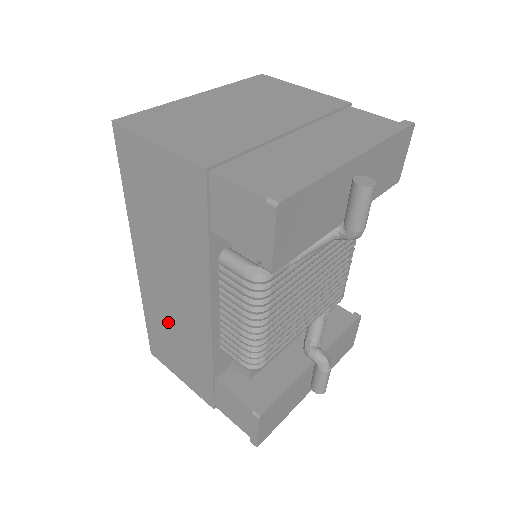
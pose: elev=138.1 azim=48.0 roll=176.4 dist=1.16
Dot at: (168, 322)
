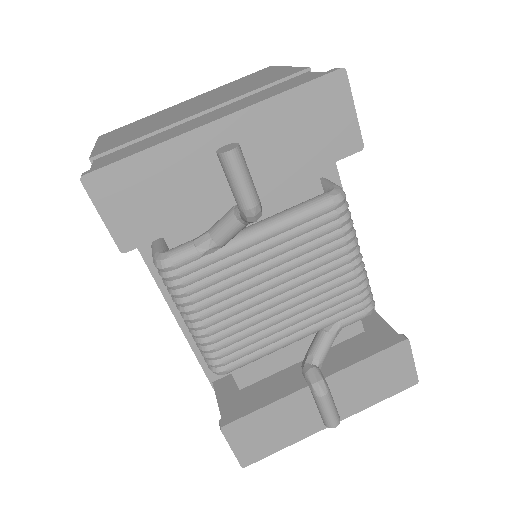
Dot at: occluded
